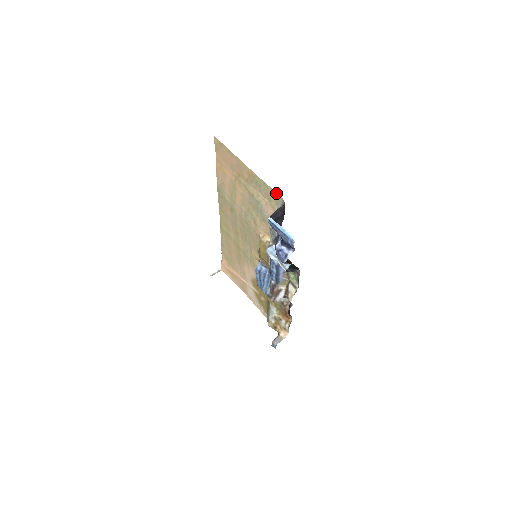
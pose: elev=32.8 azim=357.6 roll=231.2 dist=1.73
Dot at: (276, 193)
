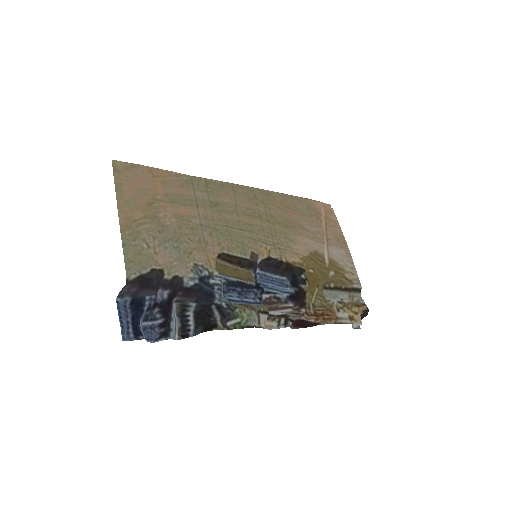
Dot at: (126, 264)
